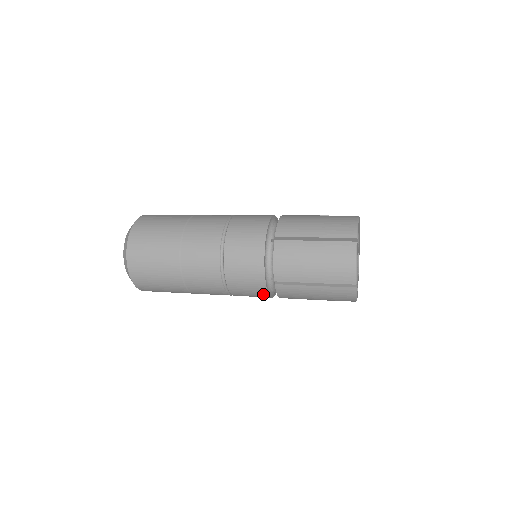
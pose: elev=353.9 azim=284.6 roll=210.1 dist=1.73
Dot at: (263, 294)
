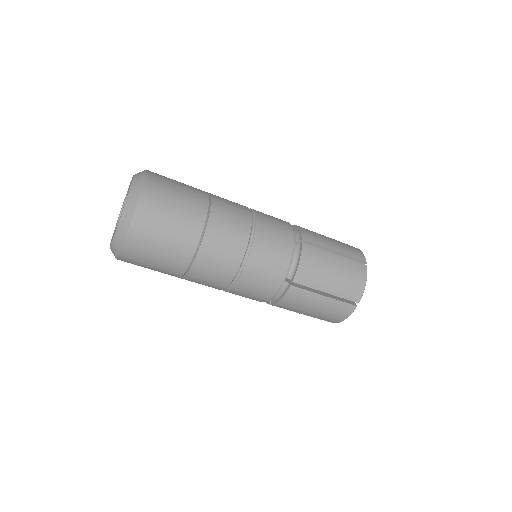
Dot at: (268, 294)
